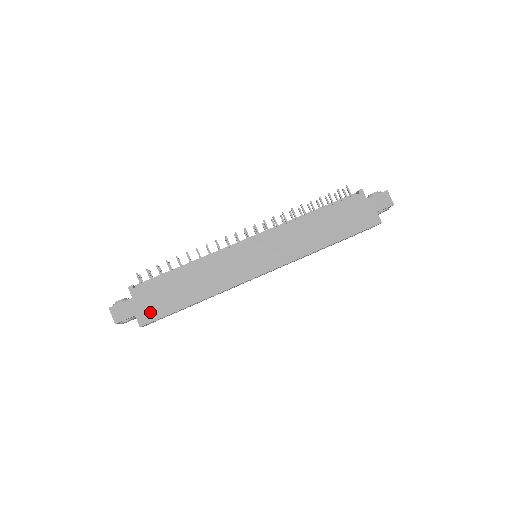
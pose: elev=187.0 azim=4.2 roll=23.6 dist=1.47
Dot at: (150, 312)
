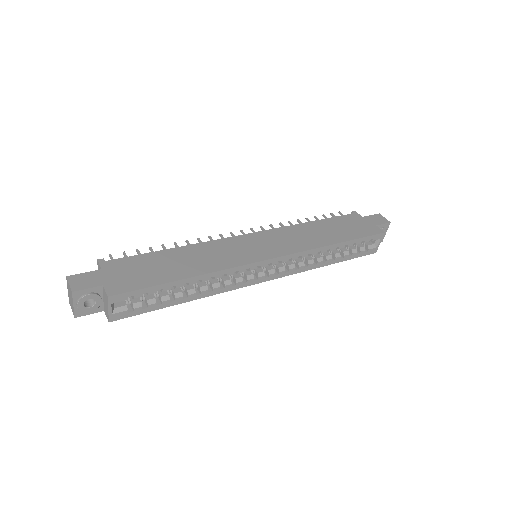
Dot at: (124, 283)
